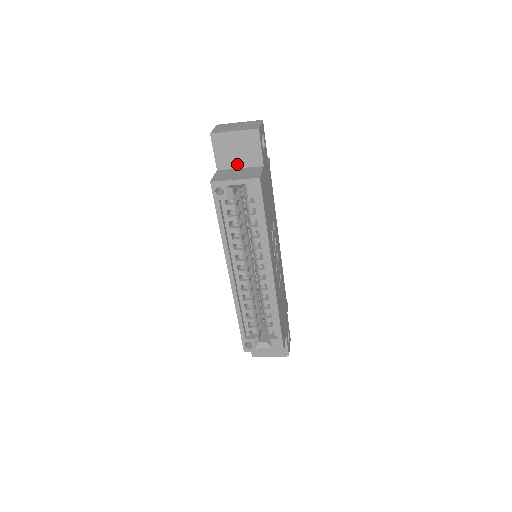
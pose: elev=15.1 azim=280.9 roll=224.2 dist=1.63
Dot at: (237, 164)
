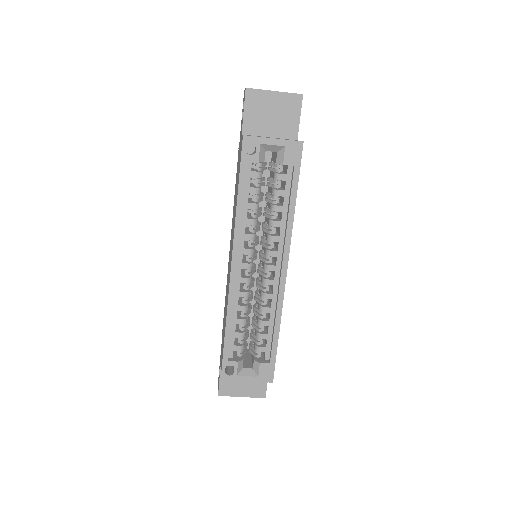
Dot at: (267, 132)
